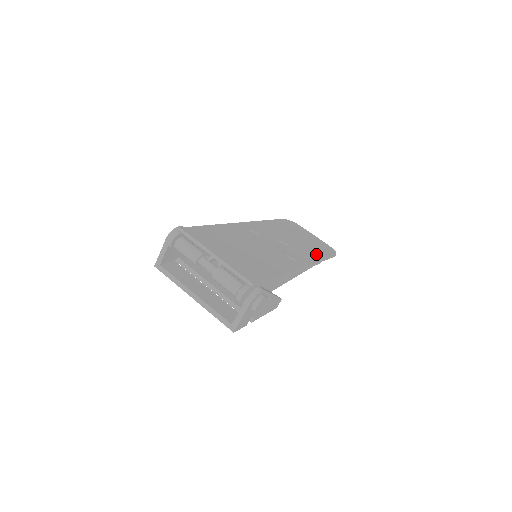
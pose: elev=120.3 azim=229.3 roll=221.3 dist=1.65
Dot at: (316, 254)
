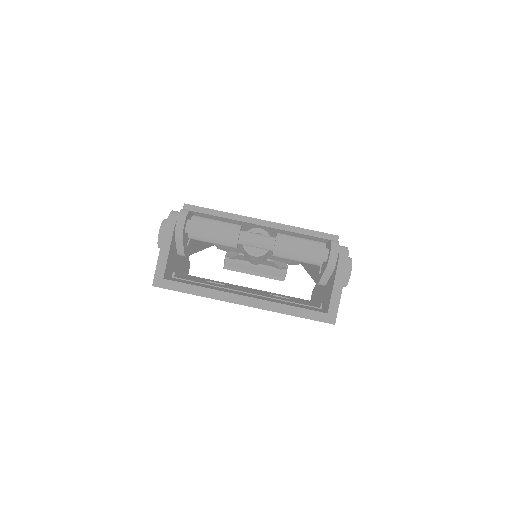
Dot at: occluded
